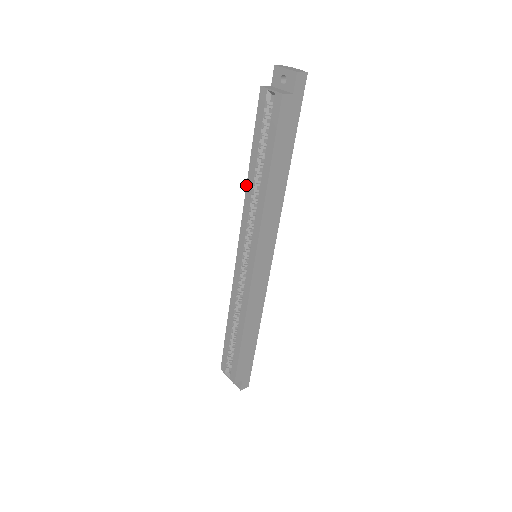
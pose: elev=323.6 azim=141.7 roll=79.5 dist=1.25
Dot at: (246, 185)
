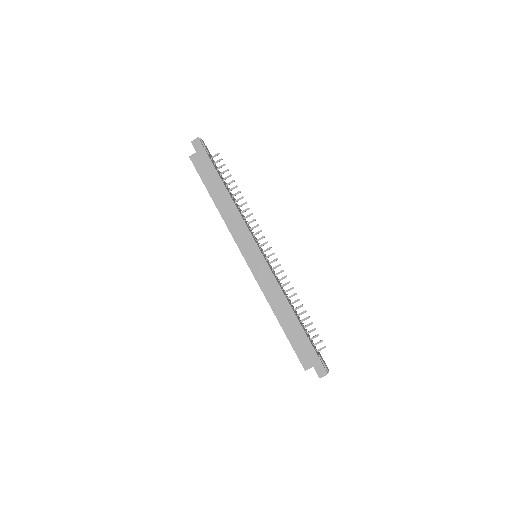
Dot at: occluded
